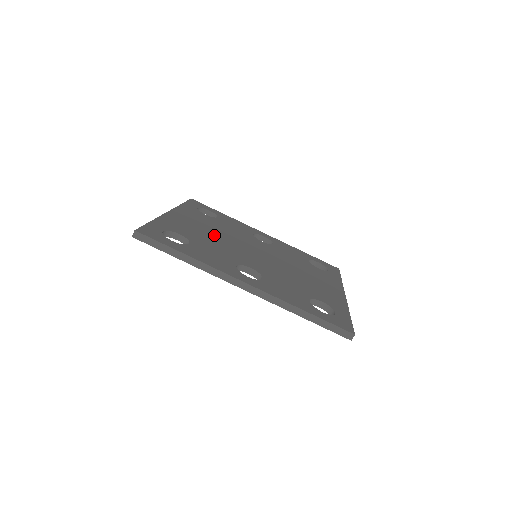
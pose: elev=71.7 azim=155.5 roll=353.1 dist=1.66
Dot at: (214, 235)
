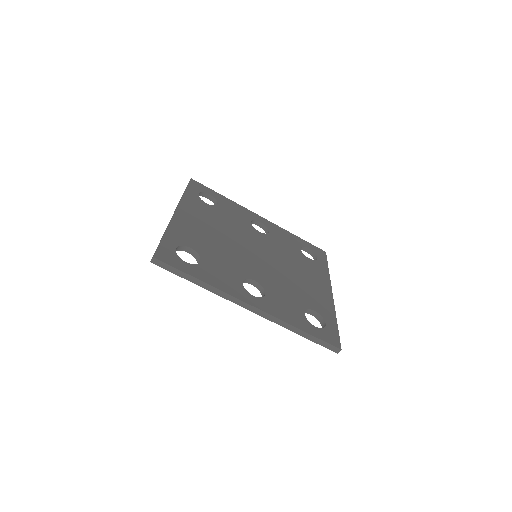
Dot at: (219, 237)
